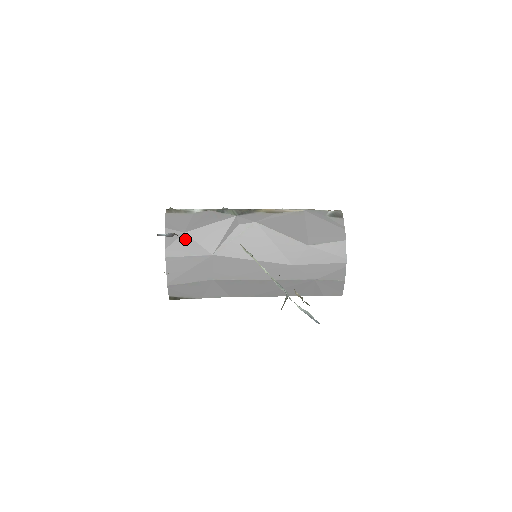
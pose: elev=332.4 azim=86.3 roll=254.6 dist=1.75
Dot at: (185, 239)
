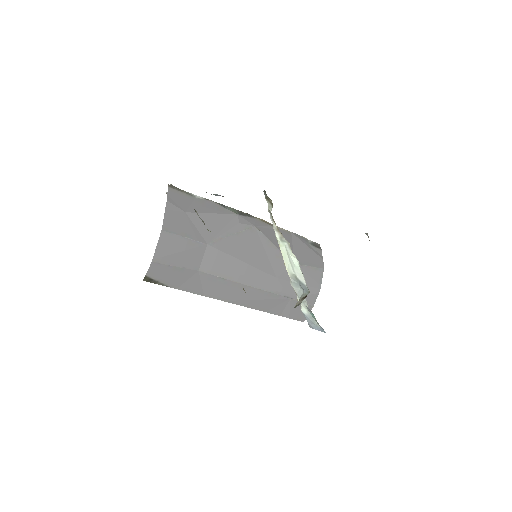
Dot at: (185, 219)
